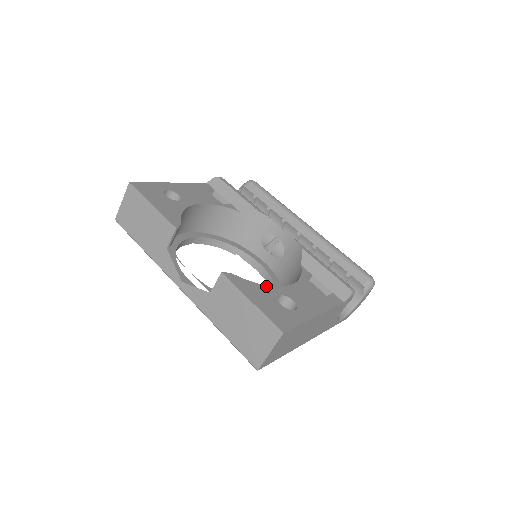
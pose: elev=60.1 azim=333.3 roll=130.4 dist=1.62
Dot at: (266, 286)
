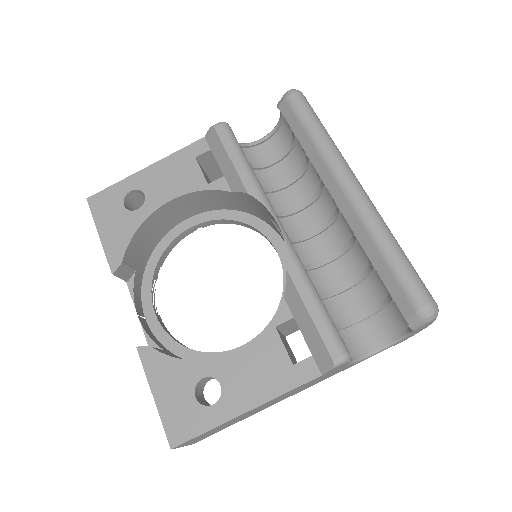
Dot at: (190, 362)
